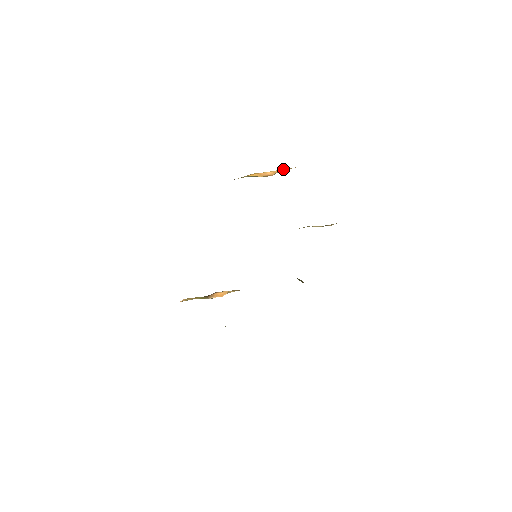
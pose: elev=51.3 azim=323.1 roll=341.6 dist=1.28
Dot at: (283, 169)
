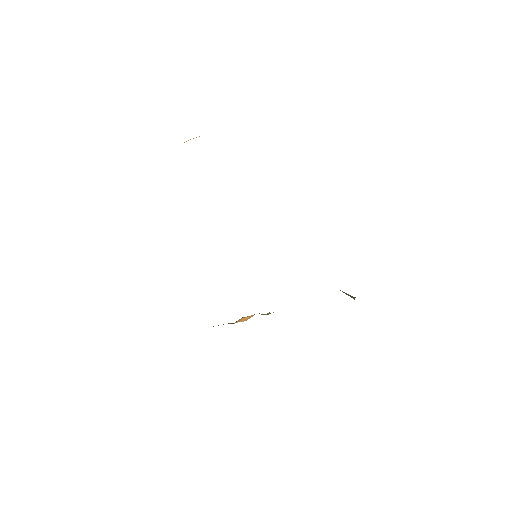
Dot at: occluded
